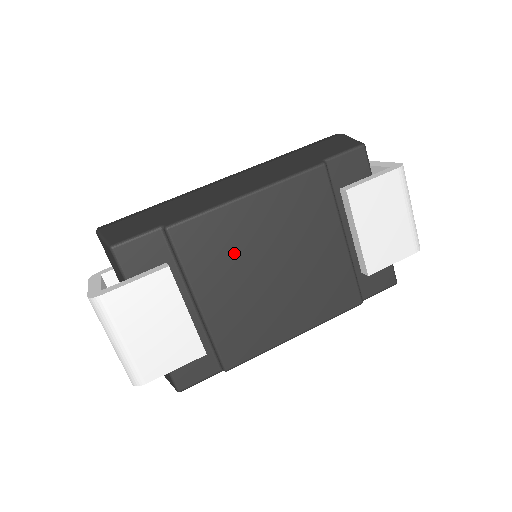
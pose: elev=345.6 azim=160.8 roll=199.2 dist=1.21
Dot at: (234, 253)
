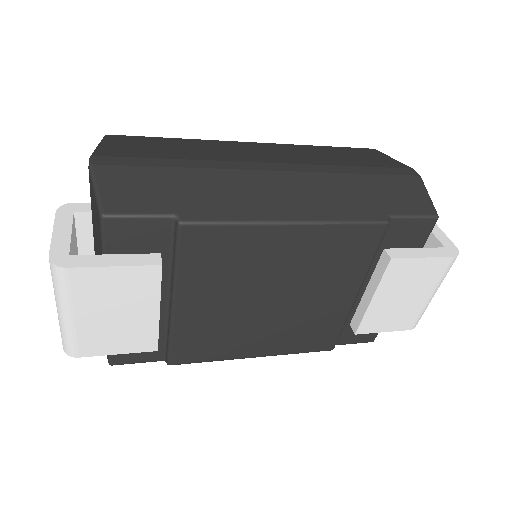
Dot at: (240, 272)
